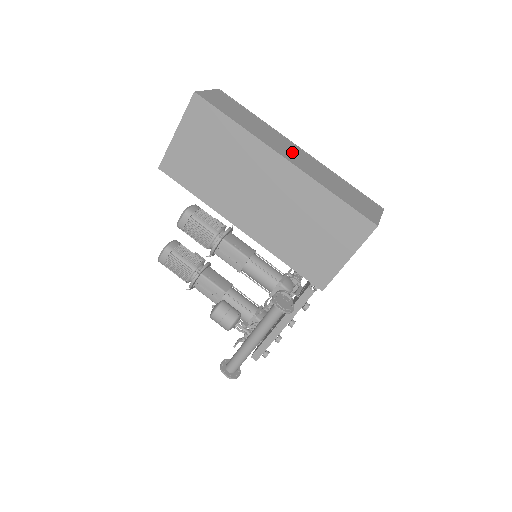
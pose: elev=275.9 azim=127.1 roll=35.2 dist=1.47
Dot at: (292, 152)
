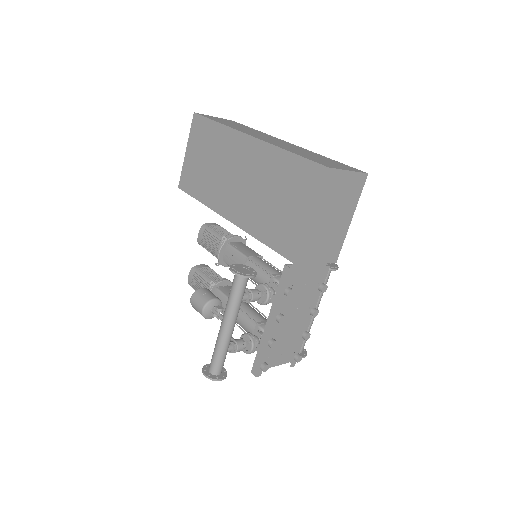
Dot at: (270, 139)
